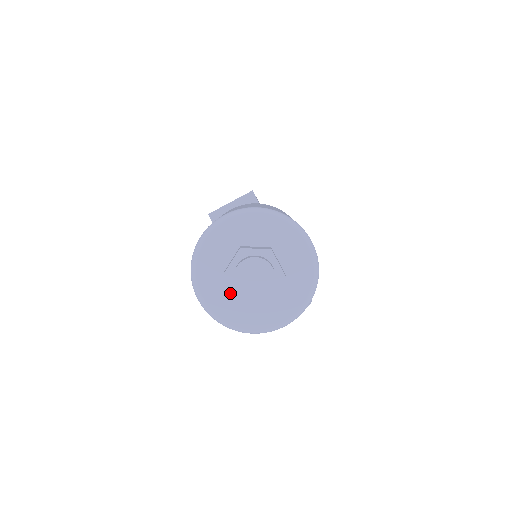
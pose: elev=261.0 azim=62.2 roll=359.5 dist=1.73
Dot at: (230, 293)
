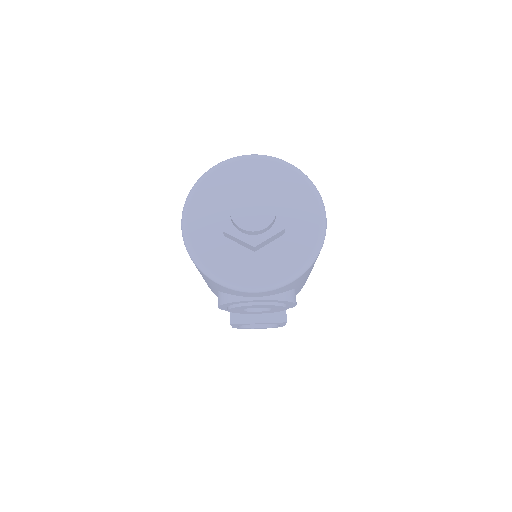
Dot at: (218, 227)
